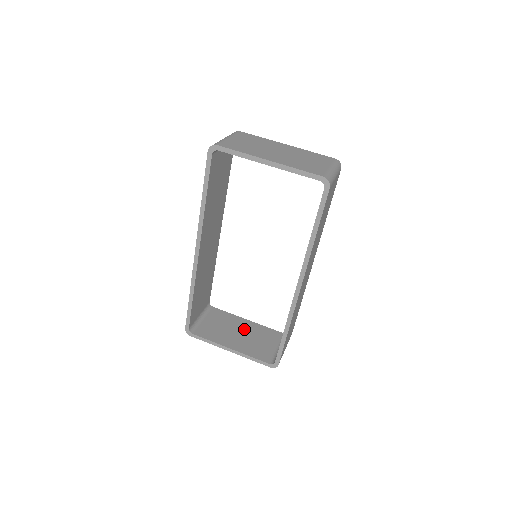
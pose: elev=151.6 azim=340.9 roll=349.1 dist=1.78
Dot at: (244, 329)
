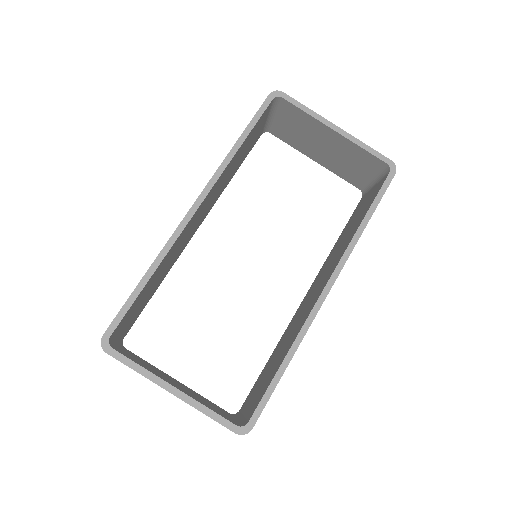
Dot at: (180, 384)
